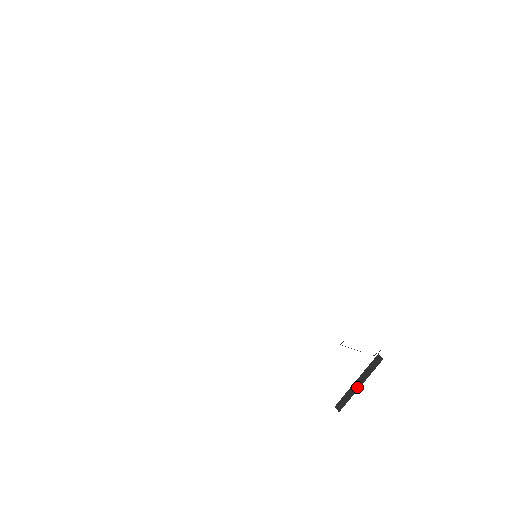
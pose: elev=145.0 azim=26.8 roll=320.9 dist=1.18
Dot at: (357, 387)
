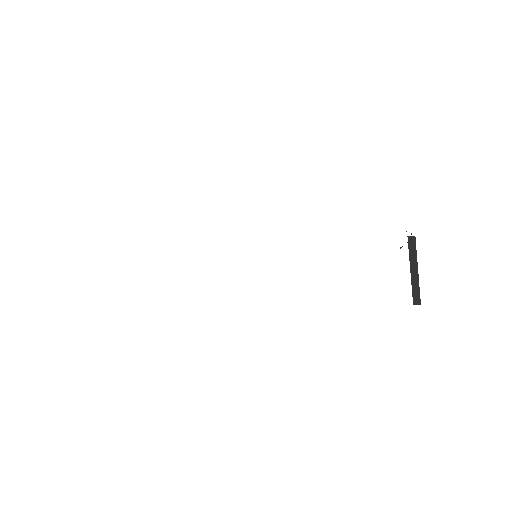
Dot at: (416, 274)
